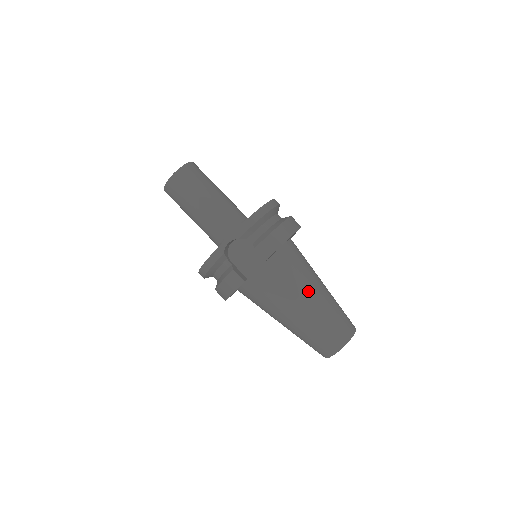
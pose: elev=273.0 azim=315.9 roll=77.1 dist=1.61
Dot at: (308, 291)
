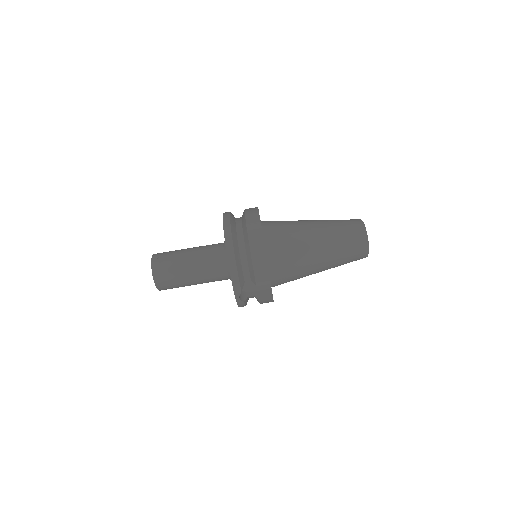
Dot at: (312, 254)
